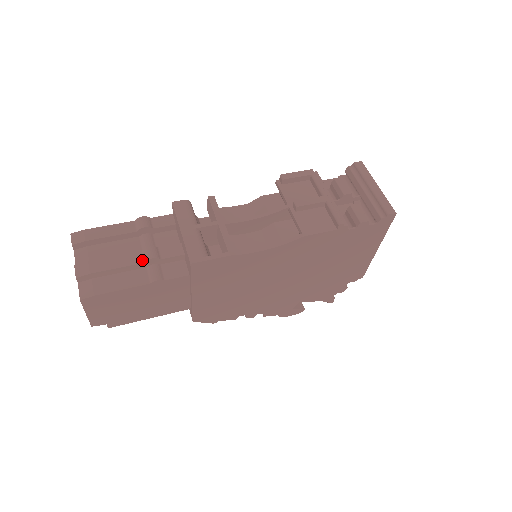
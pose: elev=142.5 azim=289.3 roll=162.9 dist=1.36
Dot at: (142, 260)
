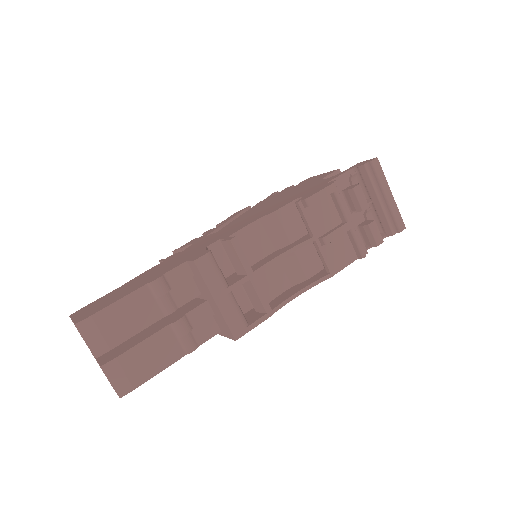
Dot at: (174, 336)
